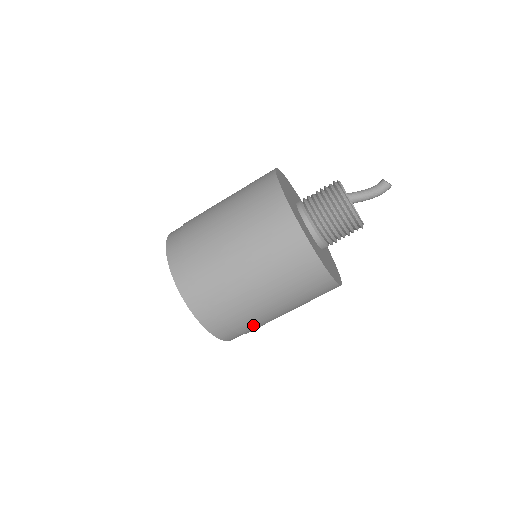
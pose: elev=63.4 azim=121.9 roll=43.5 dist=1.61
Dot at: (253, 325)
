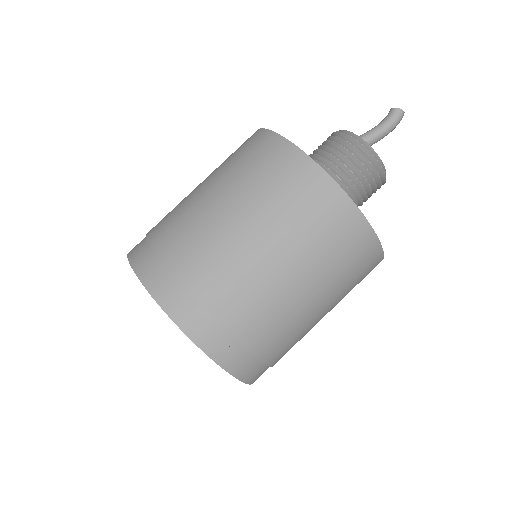
Dot at: (271, 334)
